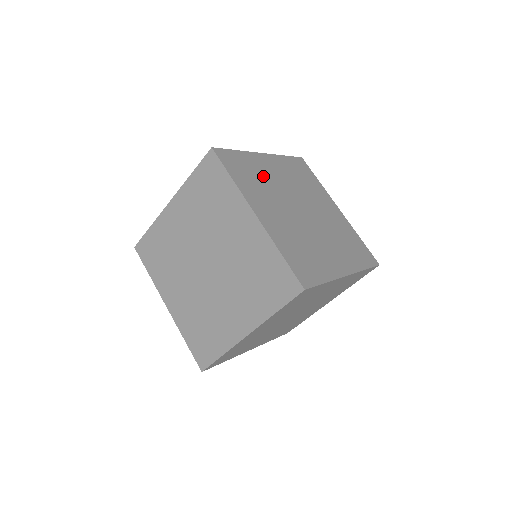
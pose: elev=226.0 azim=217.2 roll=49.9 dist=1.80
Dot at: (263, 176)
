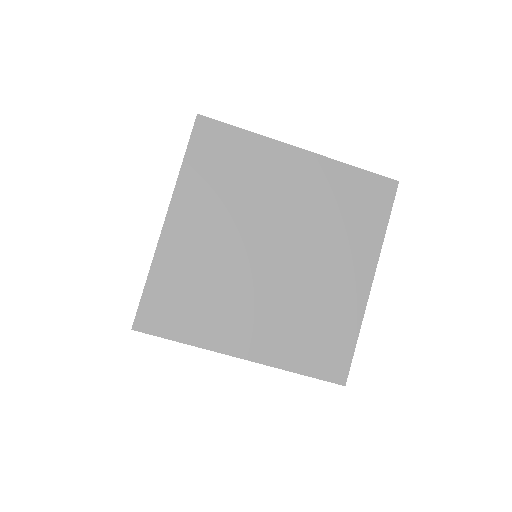
Dot at: (199, 272)
